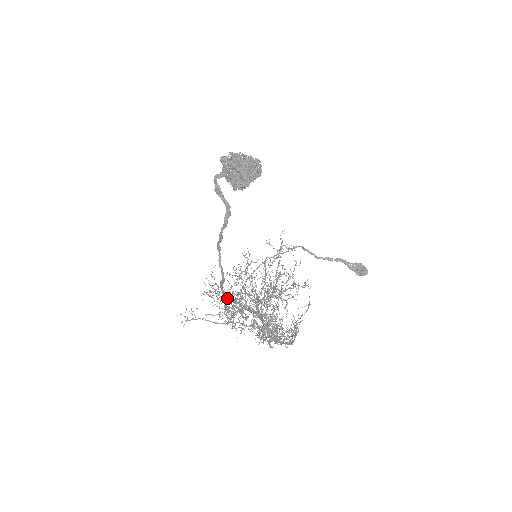
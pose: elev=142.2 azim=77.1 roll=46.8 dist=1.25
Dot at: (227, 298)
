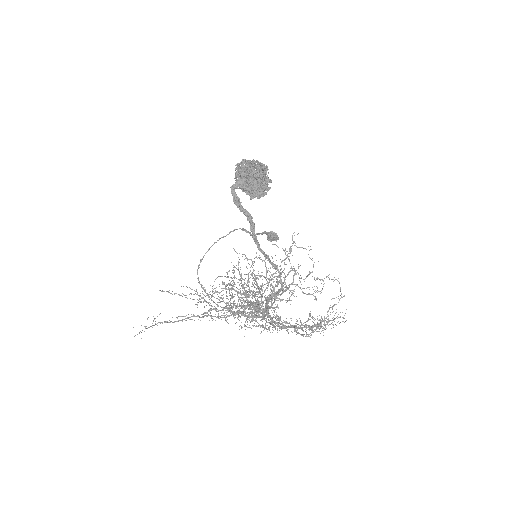
Dot at: (268, 307)
